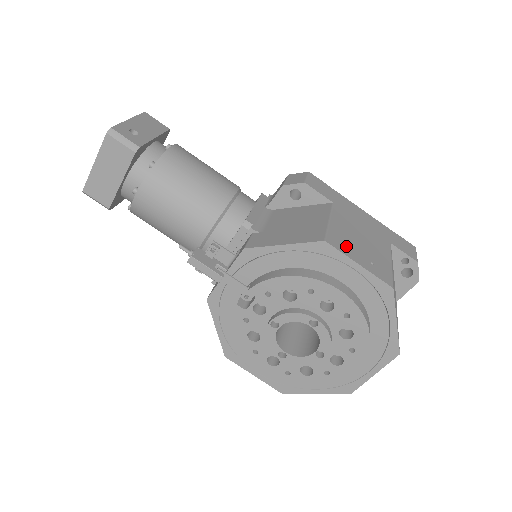
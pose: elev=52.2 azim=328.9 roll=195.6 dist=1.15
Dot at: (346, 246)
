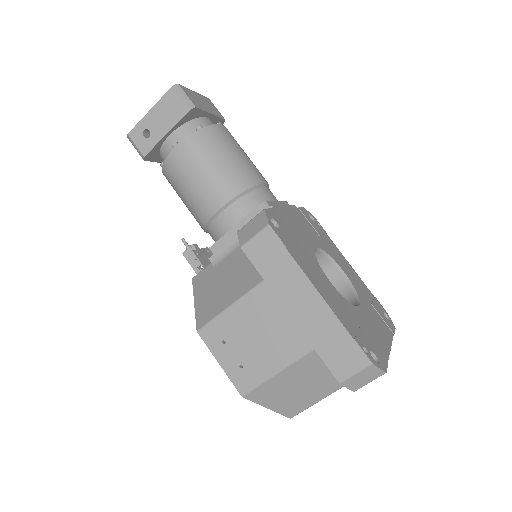
Dot at: (221, 341)
